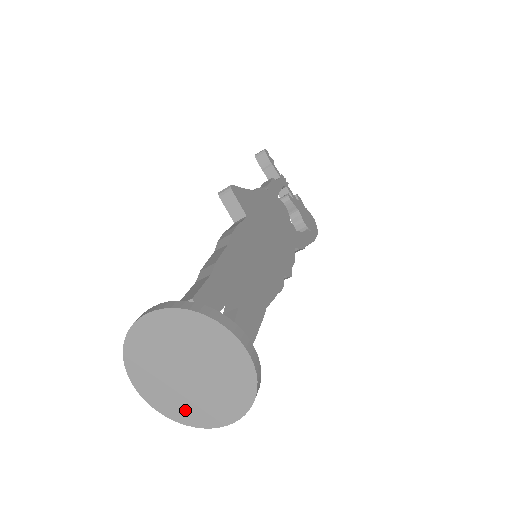
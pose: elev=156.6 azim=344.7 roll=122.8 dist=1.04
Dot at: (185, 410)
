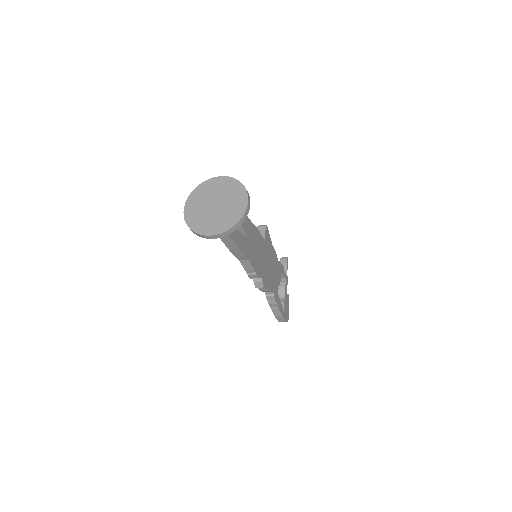
Dot at: (198, 223)
